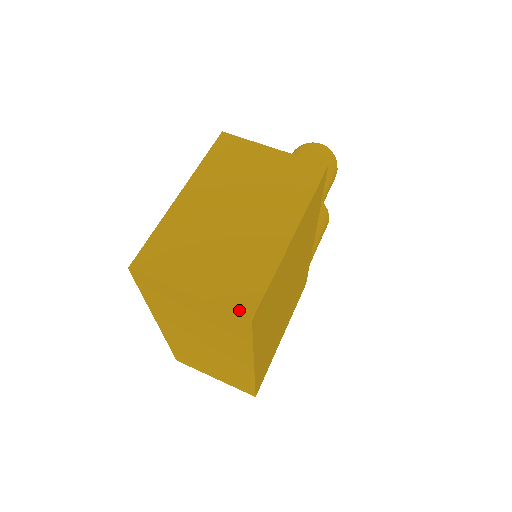
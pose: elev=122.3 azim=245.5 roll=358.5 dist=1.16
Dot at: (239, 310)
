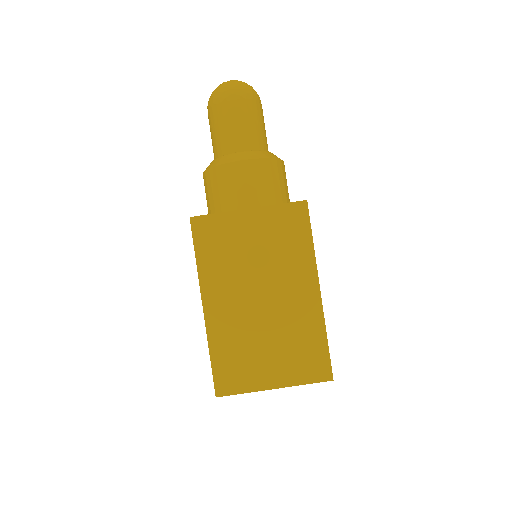
Dot at: (320, 379)
